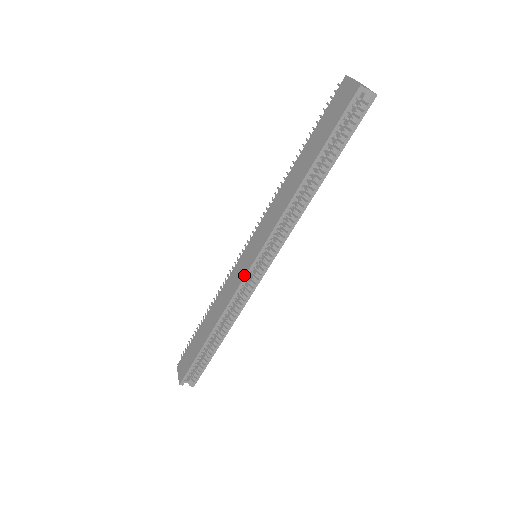
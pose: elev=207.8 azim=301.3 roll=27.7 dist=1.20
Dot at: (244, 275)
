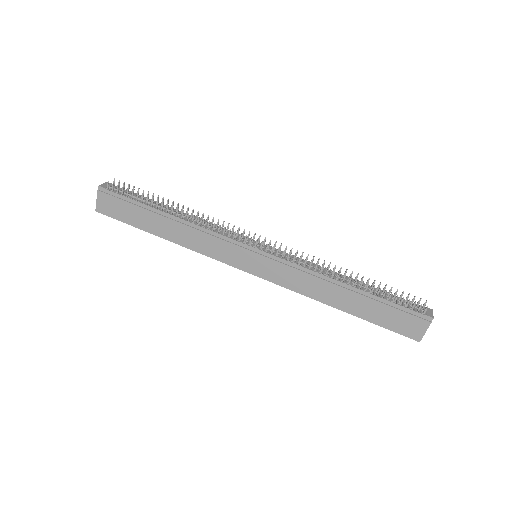
Dot at: (236, 267)
